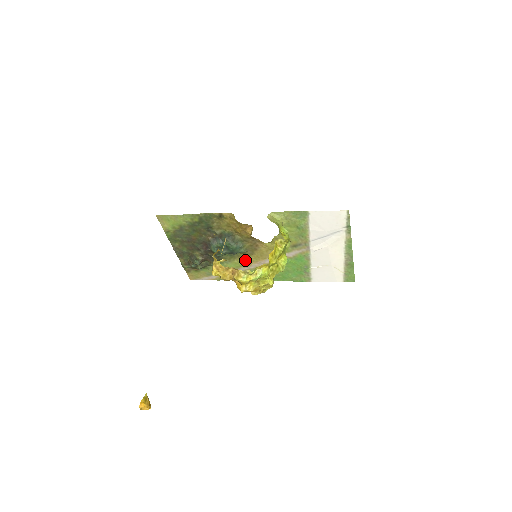
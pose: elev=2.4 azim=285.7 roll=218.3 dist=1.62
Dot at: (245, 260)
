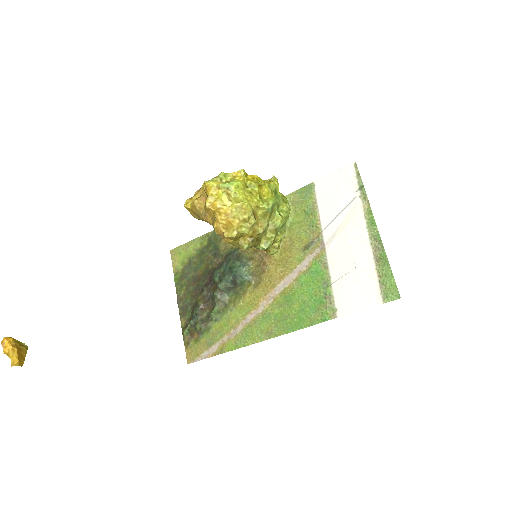
Dot at: (252, 298)
